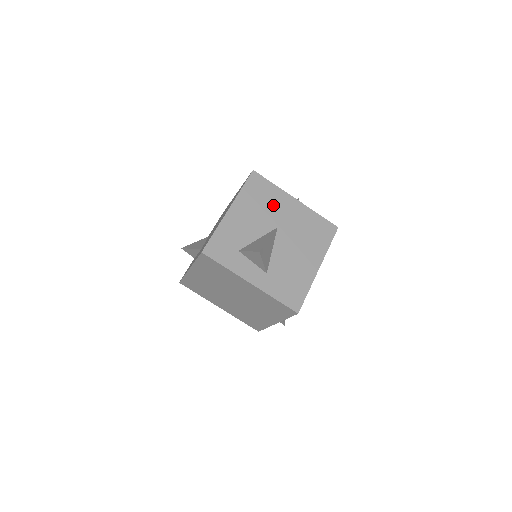
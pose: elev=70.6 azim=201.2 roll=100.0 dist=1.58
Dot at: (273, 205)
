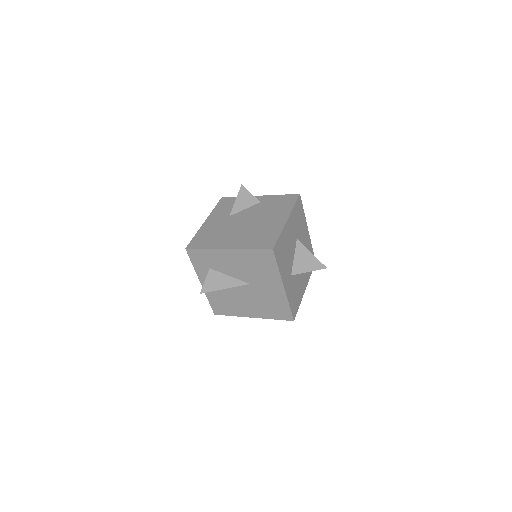
Dot at: (262, 275)
